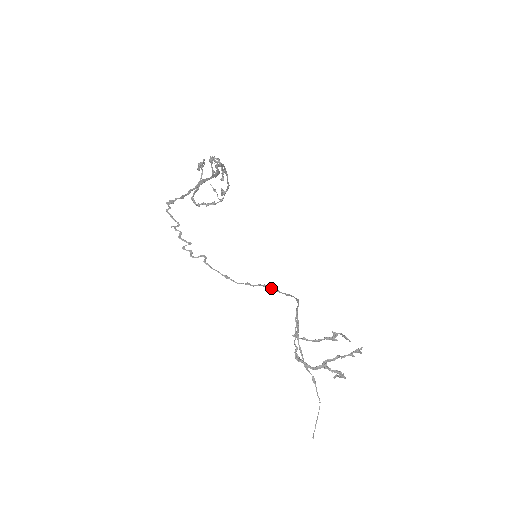
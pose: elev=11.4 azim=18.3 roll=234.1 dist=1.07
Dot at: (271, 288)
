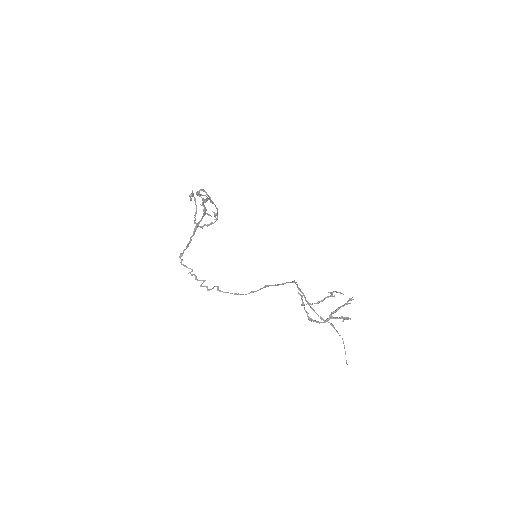
Dot at: occluded
